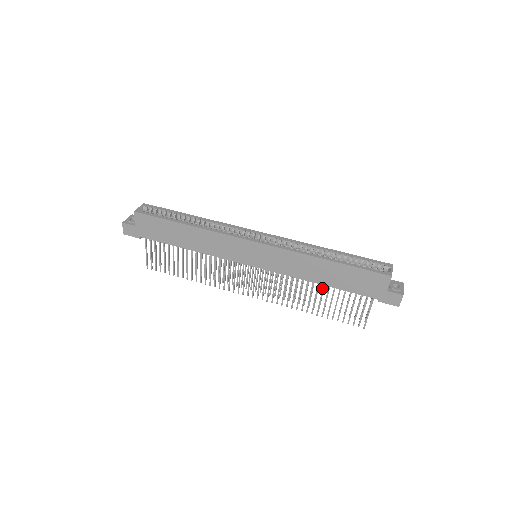
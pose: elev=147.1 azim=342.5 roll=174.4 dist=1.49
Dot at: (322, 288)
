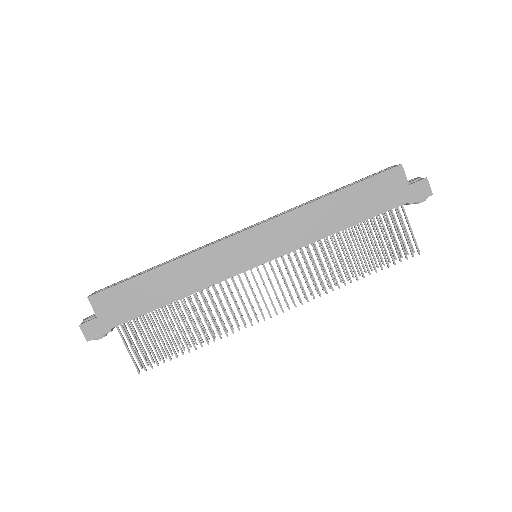
Dot at: (347, 237)
